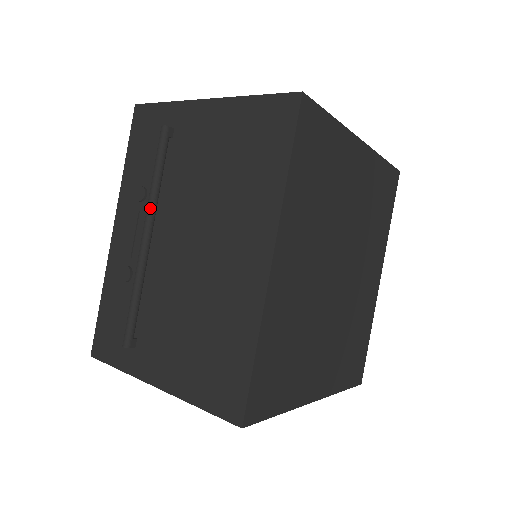
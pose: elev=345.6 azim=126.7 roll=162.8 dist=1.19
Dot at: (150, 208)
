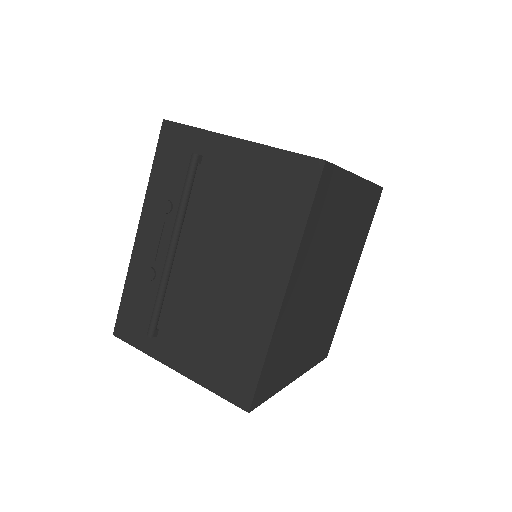
Dot at: (178, 225)
